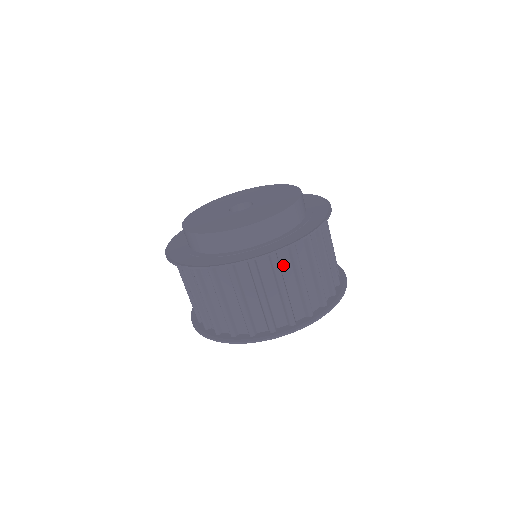
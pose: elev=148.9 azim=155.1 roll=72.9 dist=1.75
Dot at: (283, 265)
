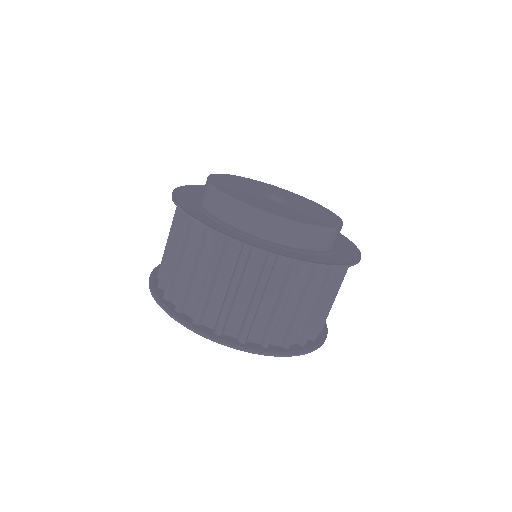
Dot at: (274, 276)
